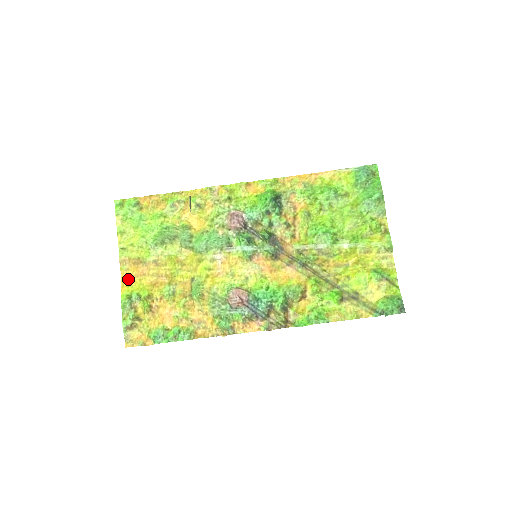
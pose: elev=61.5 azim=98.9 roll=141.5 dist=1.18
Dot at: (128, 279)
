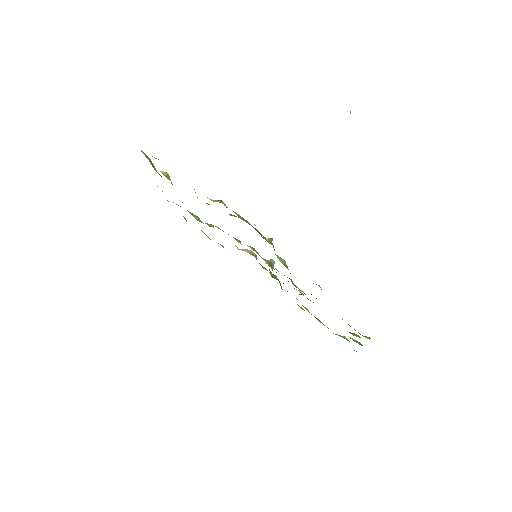
Dot at: occluded
